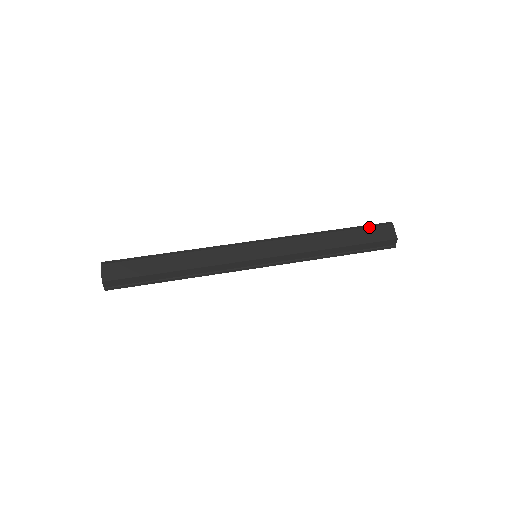
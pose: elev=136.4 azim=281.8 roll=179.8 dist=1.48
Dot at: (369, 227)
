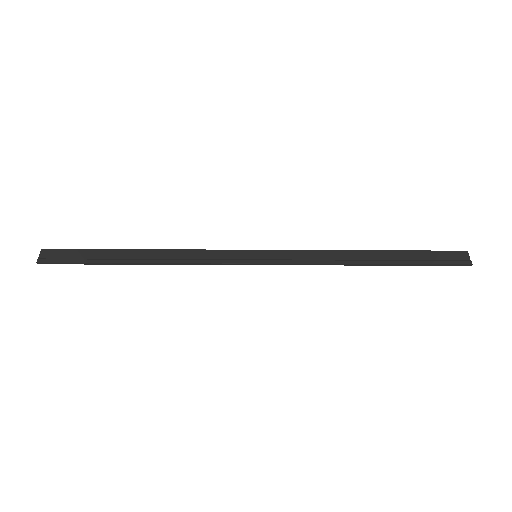
Dot at: occluded
